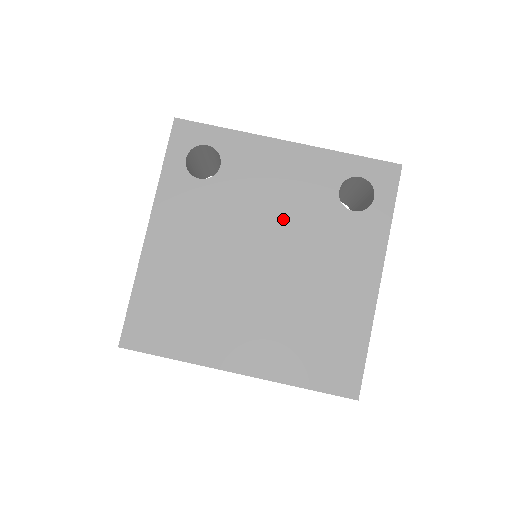
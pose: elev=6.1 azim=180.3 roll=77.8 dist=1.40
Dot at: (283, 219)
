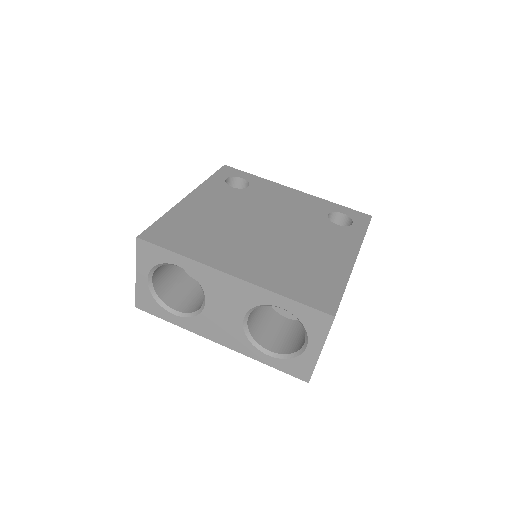
Dot at: (287, 215)
